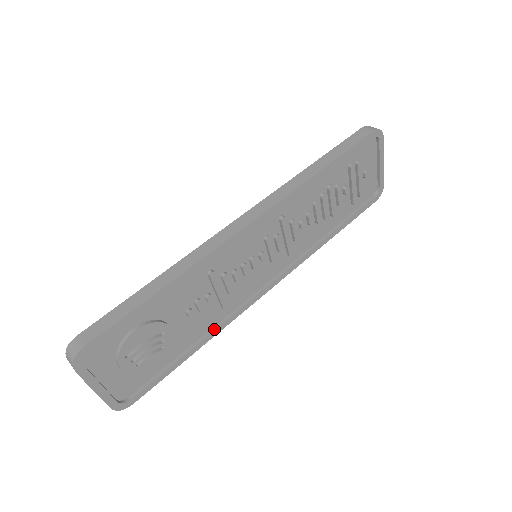
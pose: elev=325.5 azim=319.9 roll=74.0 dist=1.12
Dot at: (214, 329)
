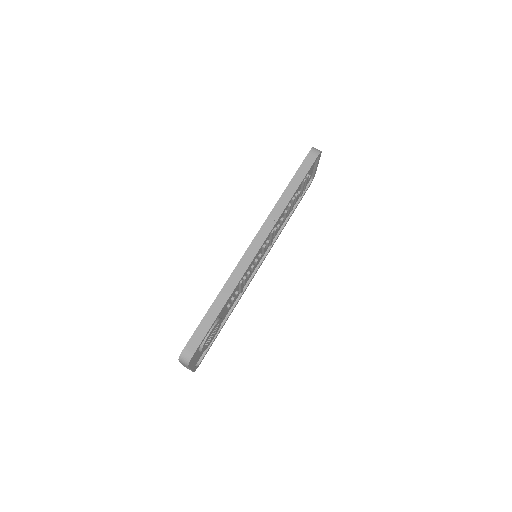
Dot at: (235, 305)
